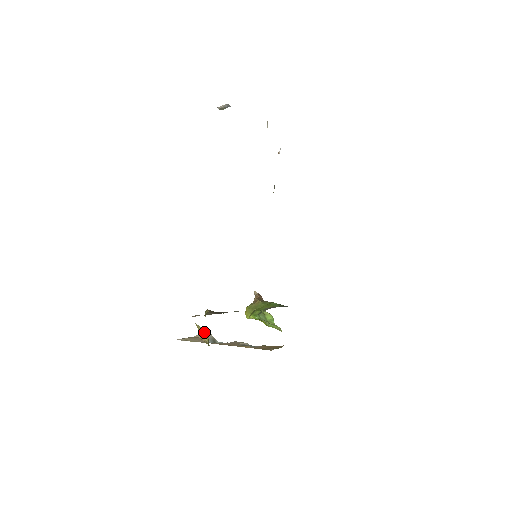
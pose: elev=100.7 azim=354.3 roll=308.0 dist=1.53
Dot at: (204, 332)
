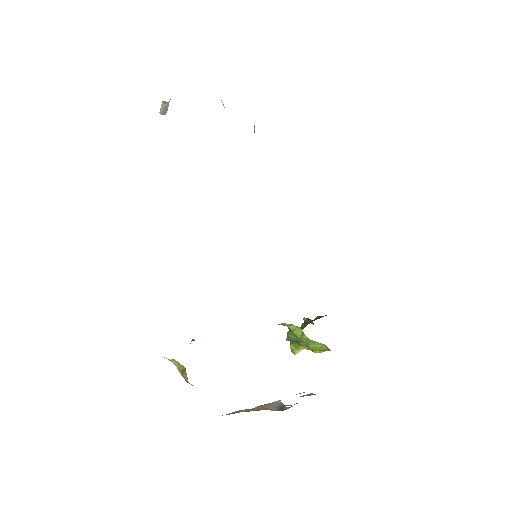
Dot at: (181, 368)
